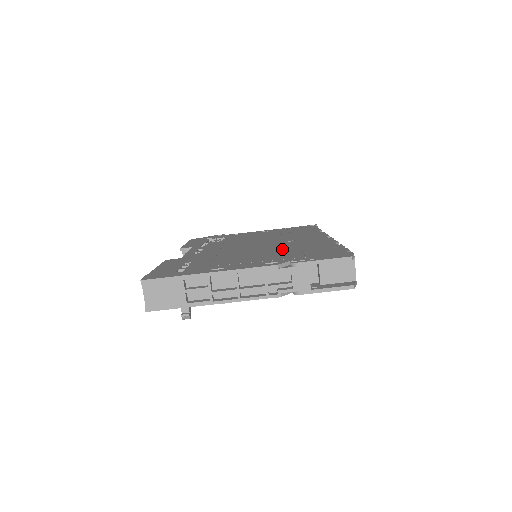
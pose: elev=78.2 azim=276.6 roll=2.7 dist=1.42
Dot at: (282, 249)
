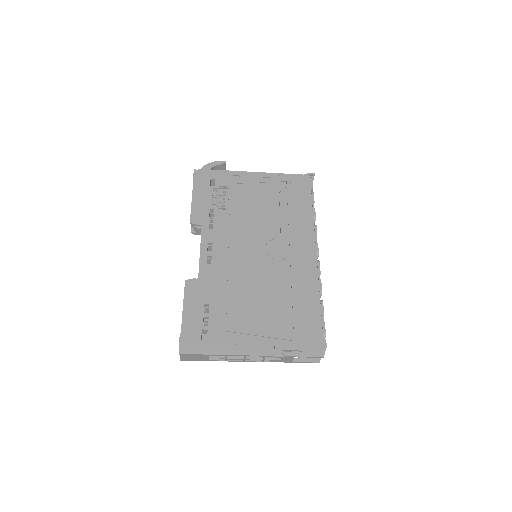
Dot at: (279, 295)
